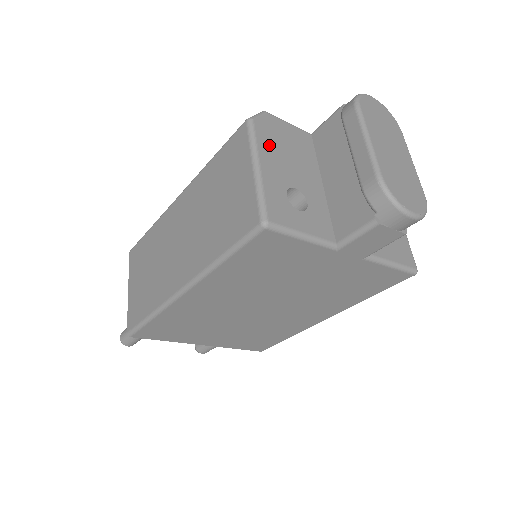
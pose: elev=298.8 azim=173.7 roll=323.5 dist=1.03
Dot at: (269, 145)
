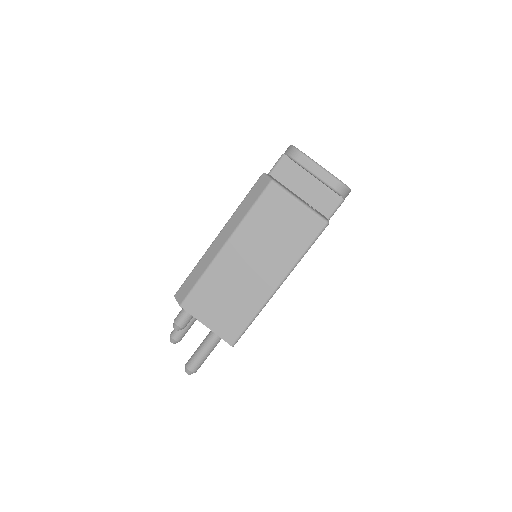
Dot at: occluded
